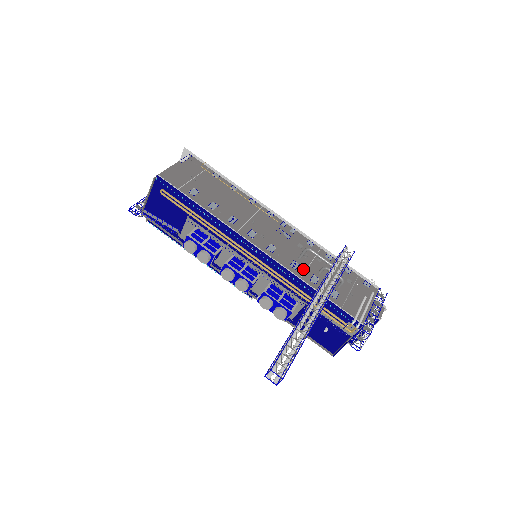
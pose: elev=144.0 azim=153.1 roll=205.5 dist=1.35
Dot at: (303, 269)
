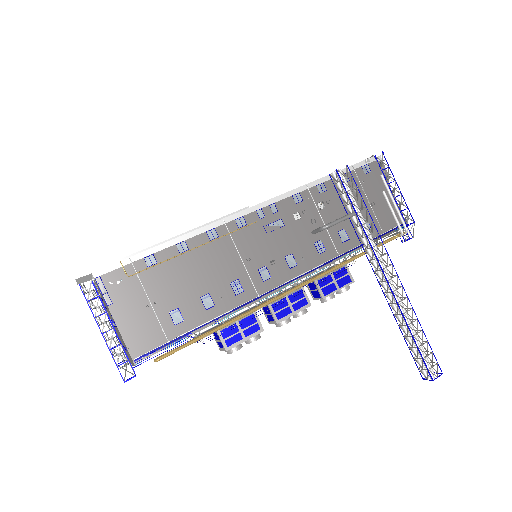
Dot at: (328, 240)
